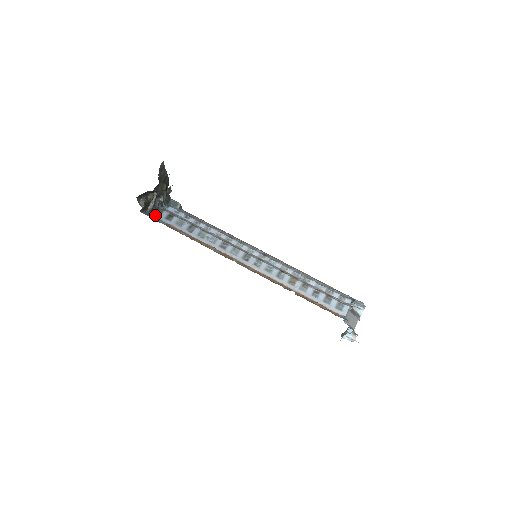
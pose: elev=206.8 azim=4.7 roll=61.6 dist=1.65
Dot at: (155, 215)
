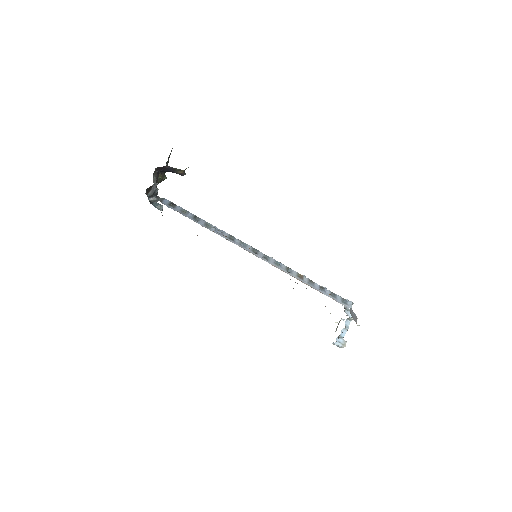
Dot at: occluded
